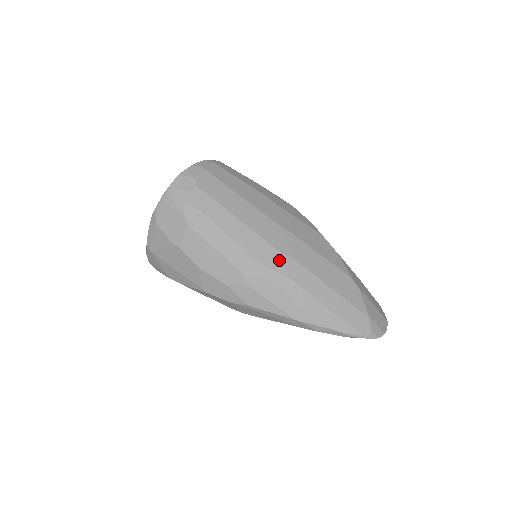
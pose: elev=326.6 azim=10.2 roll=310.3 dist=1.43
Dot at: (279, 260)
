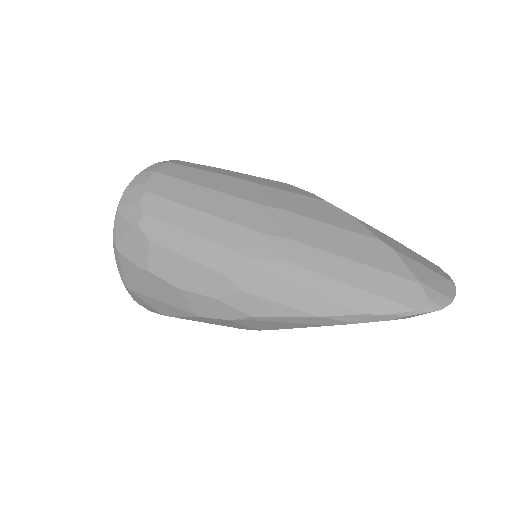
Dot at: (270, 246)
